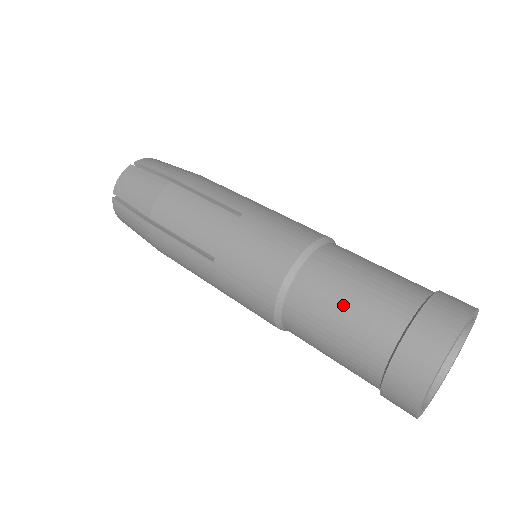
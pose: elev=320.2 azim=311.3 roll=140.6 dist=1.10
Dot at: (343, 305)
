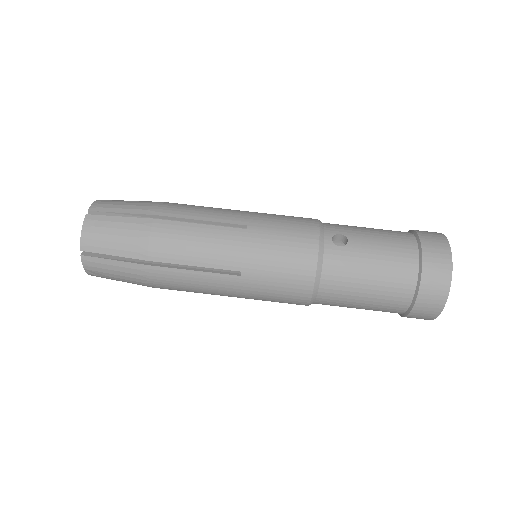
Dot at: (361, 304)
